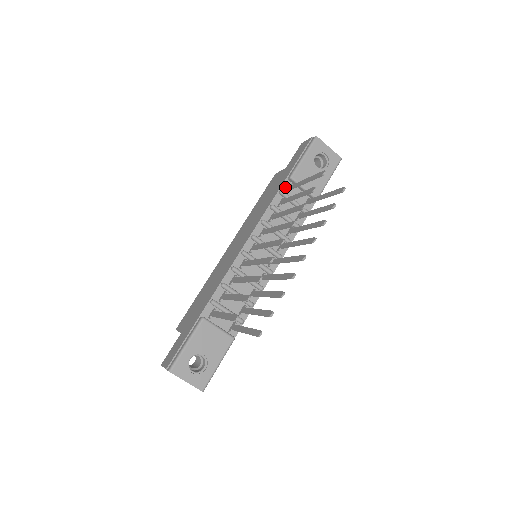
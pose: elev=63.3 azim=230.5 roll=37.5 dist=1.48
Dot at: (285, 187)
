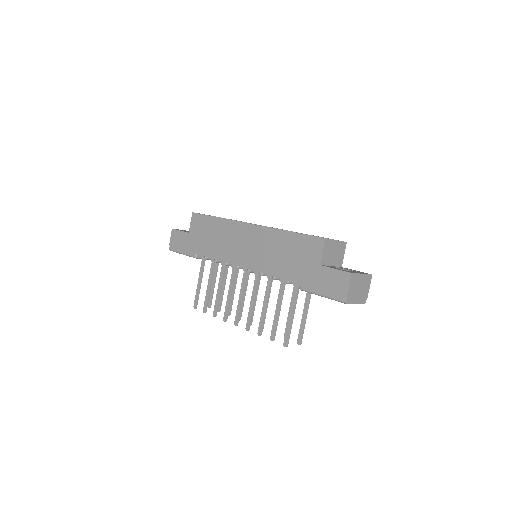
Dot at: (294, 282)
